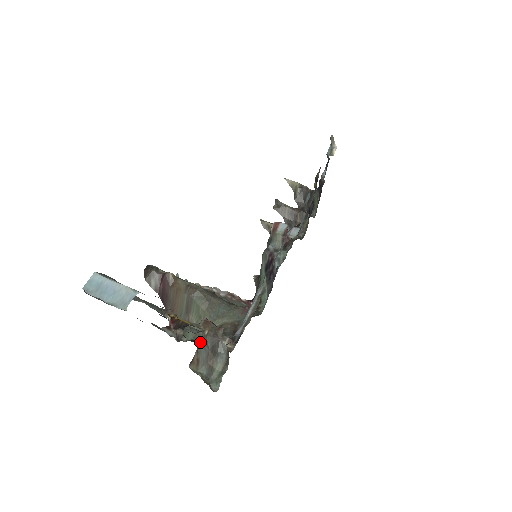
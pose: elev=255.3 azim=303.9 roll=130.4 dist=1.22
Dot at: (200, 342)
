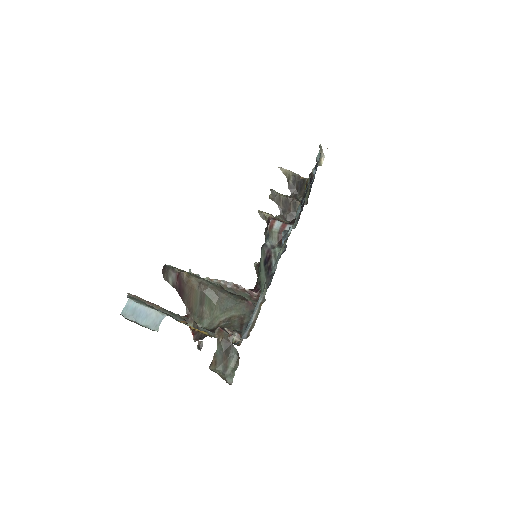
Dot at: occluded
